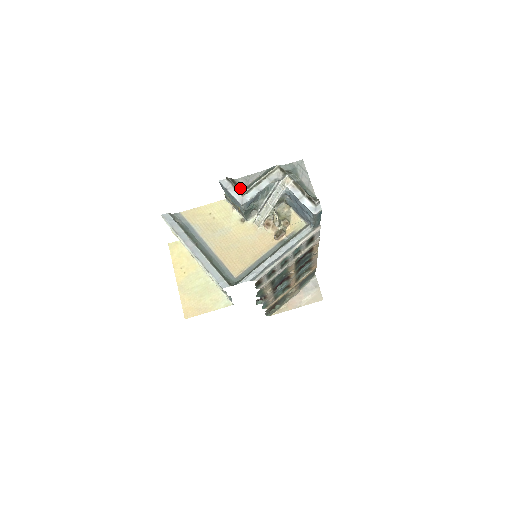
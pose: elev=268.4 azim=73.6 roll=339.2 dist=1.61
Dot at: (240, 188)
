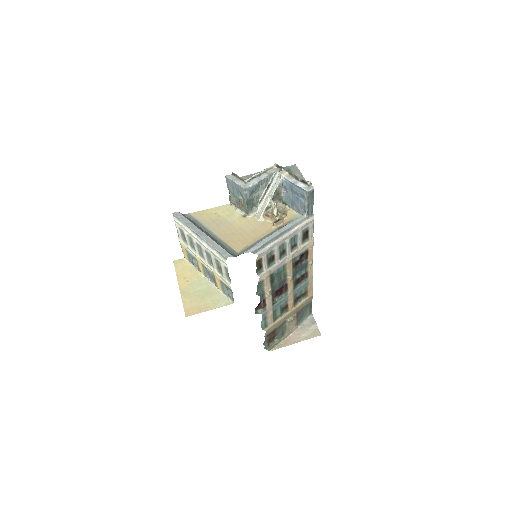
Dot at: (243, 179)
